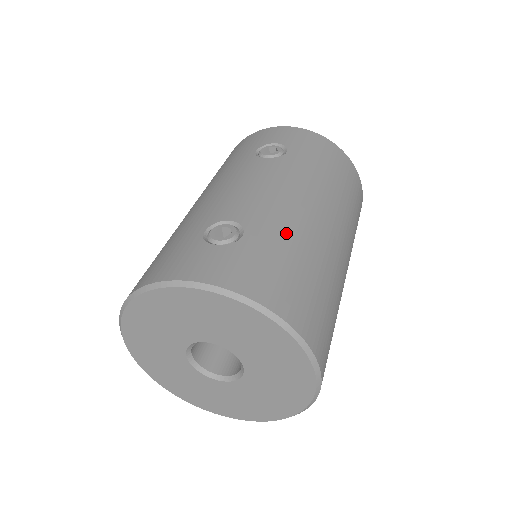
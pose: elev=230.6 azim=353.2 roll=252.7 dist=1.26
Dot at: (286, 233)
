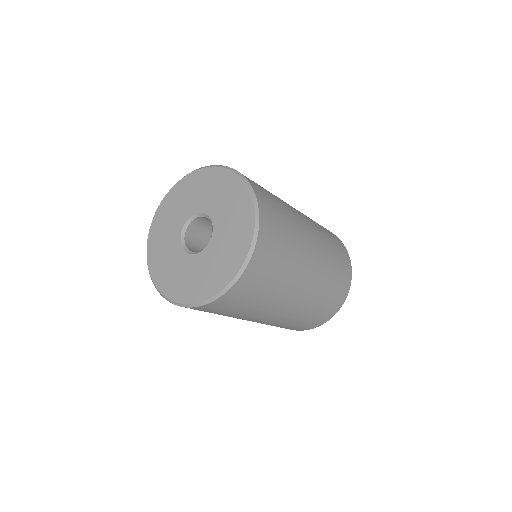
Dot at: occluded
